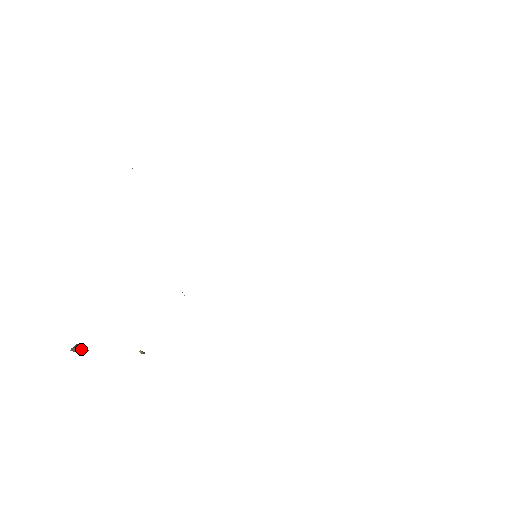
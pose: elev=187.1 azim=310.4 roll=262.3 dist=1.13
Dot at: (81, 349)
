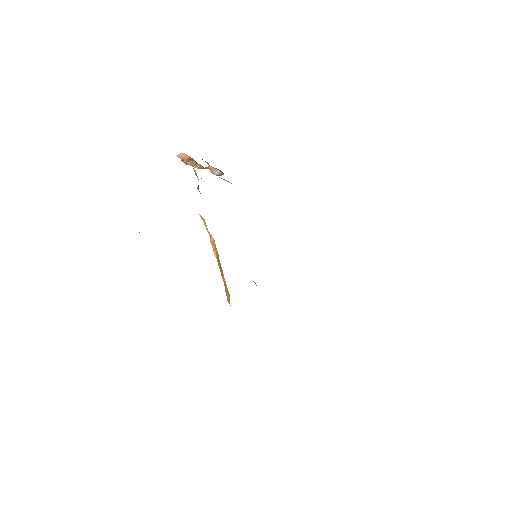
Dot at: occluded
